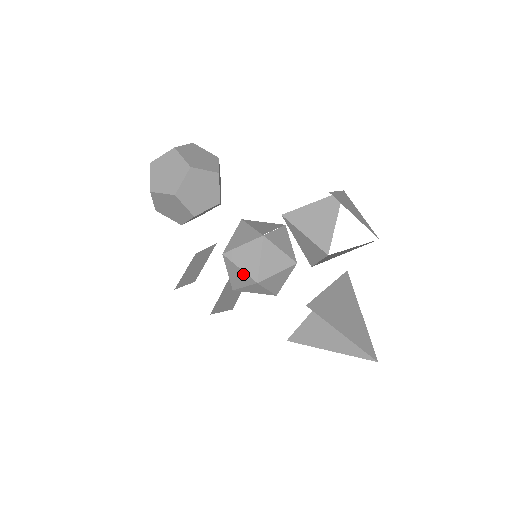
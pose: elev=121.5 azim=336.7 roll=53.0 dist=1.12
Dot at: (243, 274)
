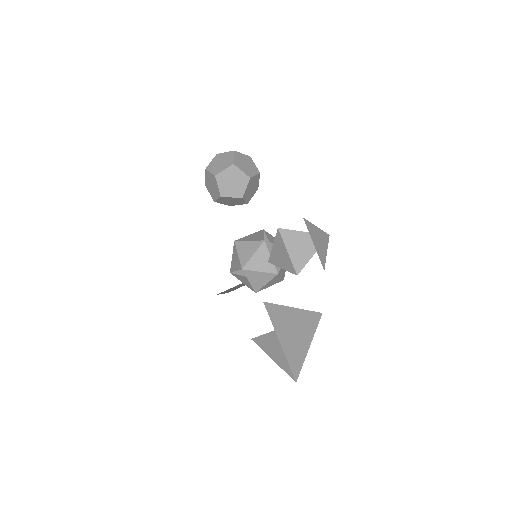
Dot at: (238, 260)
